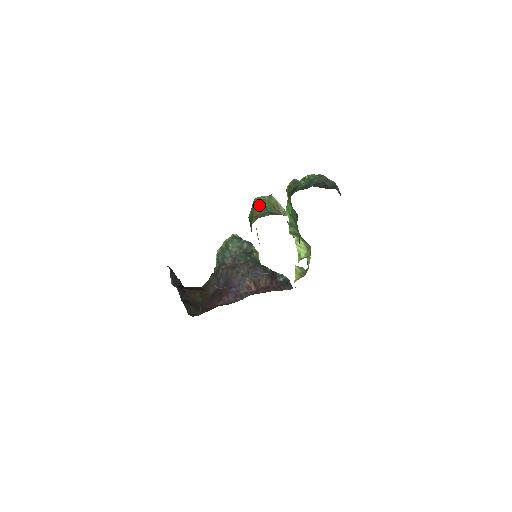
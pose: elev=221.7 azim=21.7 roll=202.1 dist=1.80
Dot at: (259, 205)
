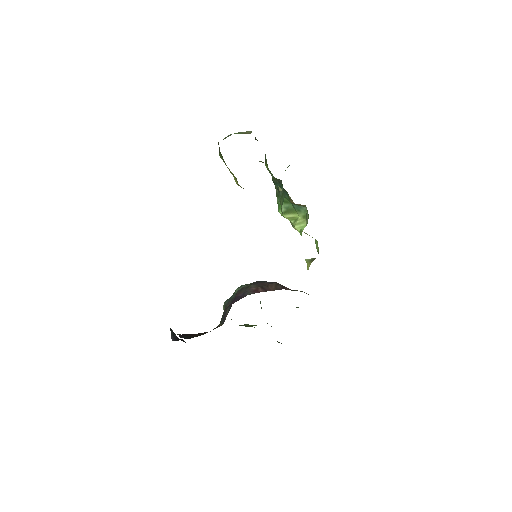
Dot at: (226, 137)
